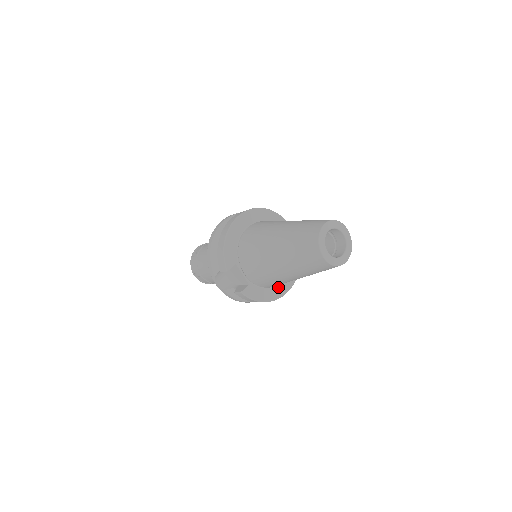
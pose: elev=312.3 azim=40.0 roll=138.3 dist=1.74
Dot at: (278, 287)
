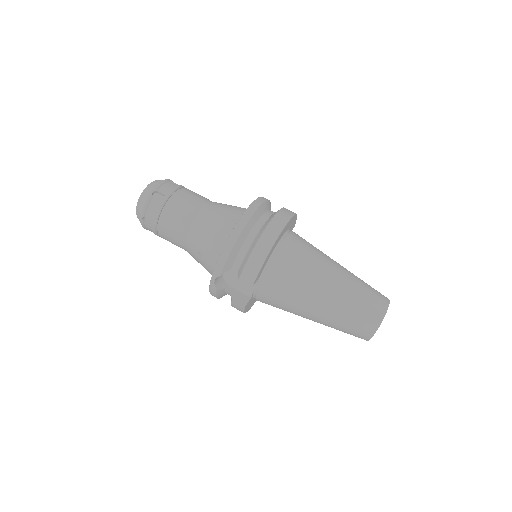
Dot at: occluded
